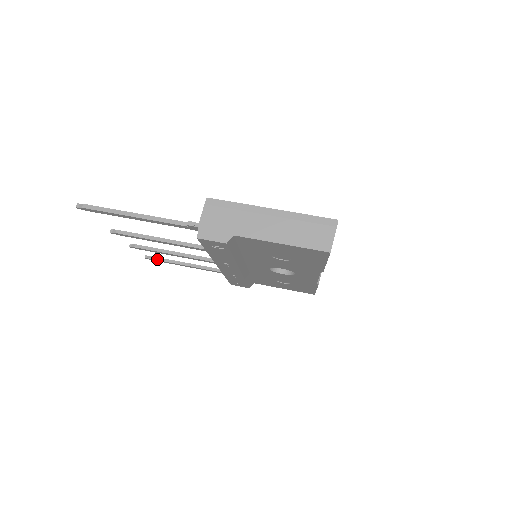
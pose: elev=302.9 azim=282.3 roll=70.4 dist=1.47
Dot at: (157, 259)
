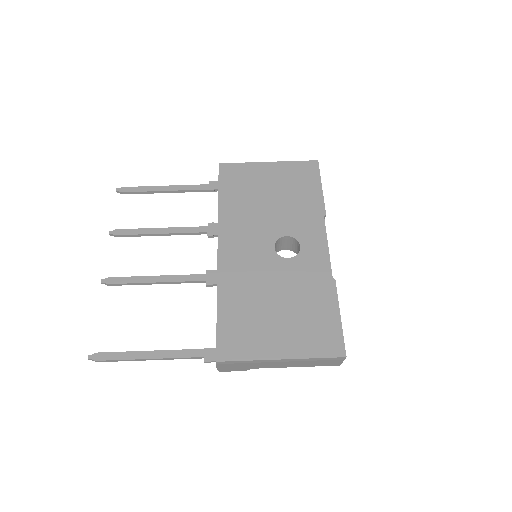
Dot at: occluded
